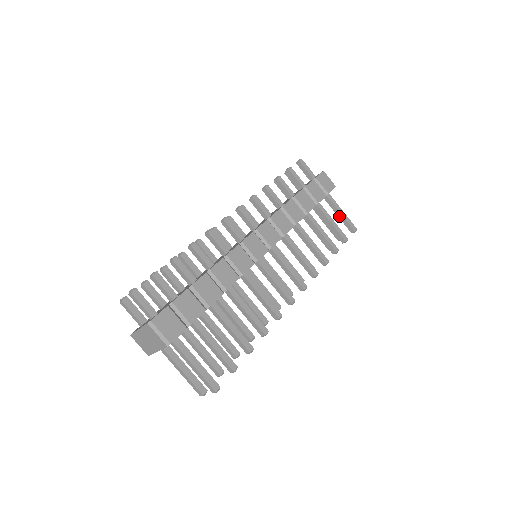
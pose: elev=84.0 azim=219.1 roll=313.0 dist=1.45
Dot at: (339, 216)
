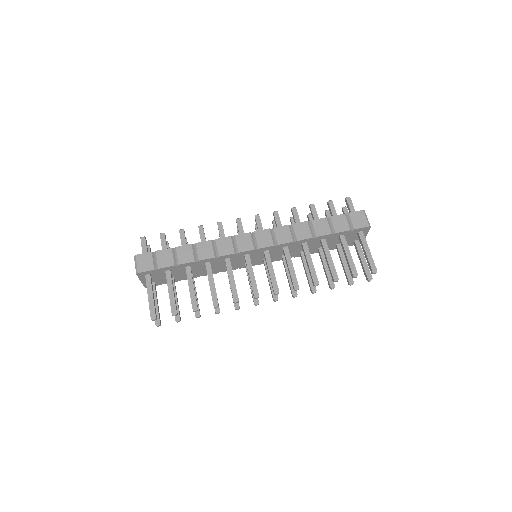
Dot at: (365, 254)
